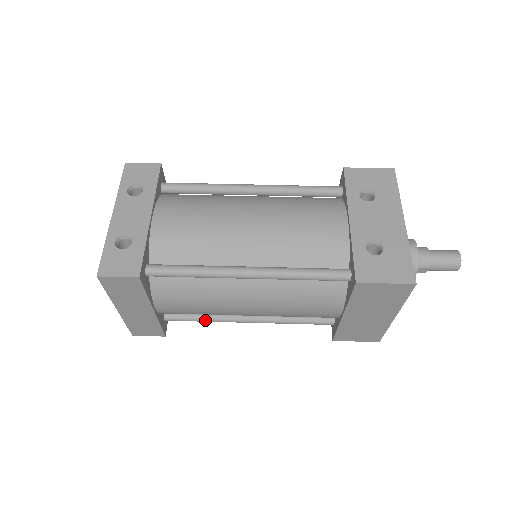
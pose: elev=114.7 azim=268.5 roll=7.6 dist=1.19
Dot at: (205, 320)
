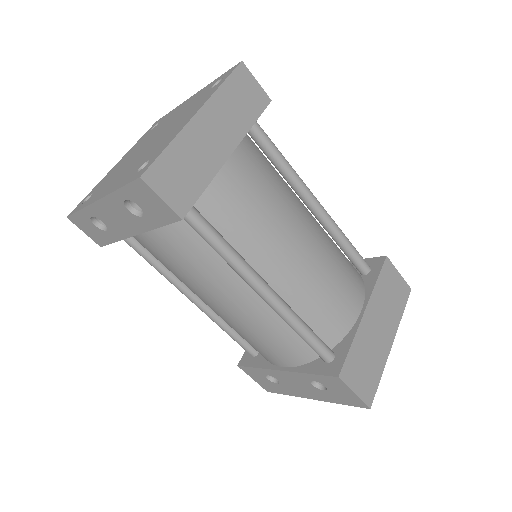
Dot at: occluded
